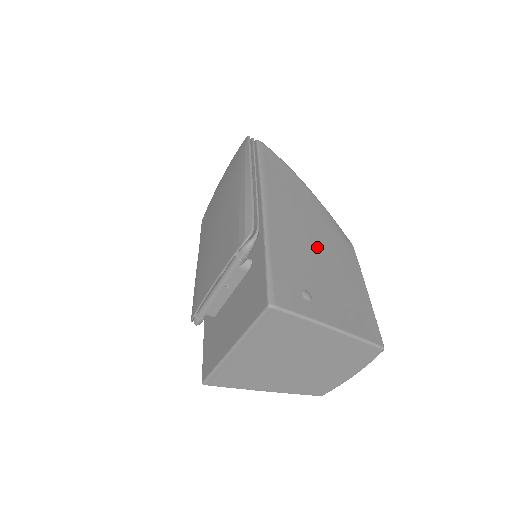
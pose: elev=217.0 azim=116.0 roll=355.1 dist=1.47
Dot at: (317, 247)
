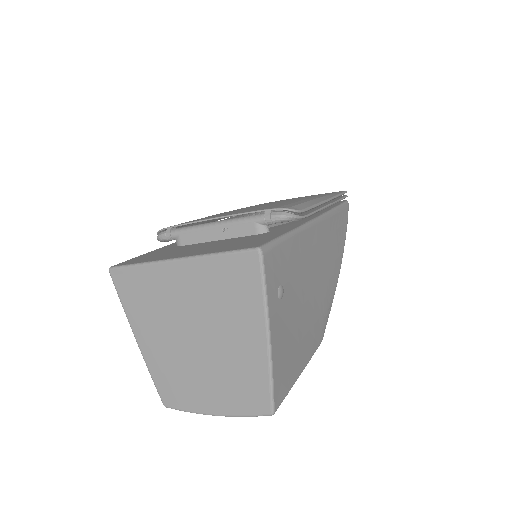
Dot at: (312, 293)
